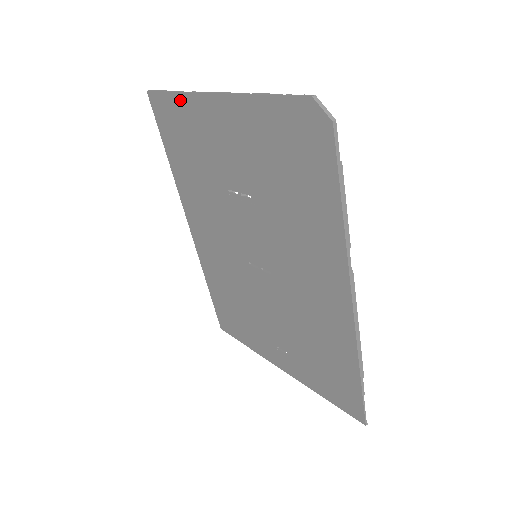
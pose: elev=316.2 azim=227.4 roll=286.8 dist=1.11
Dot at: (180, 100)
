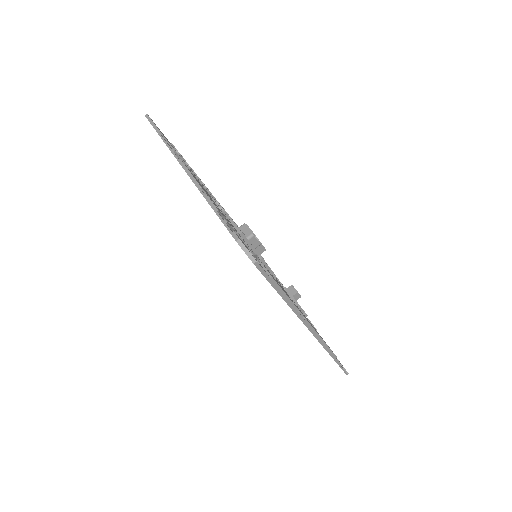
Dot at: occluded
